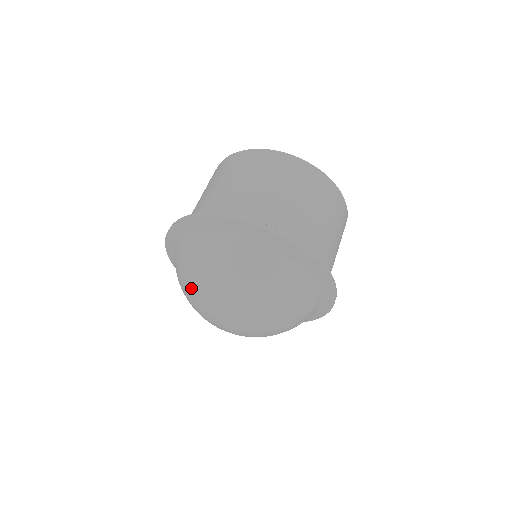
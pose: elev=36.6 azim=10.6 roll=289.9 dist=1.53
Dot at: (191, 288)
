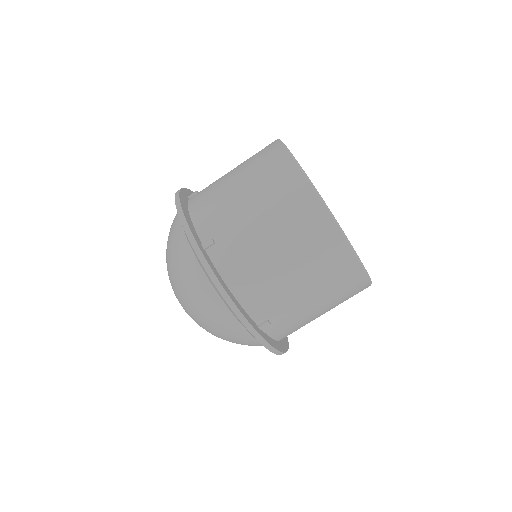
Dot at: occluded
